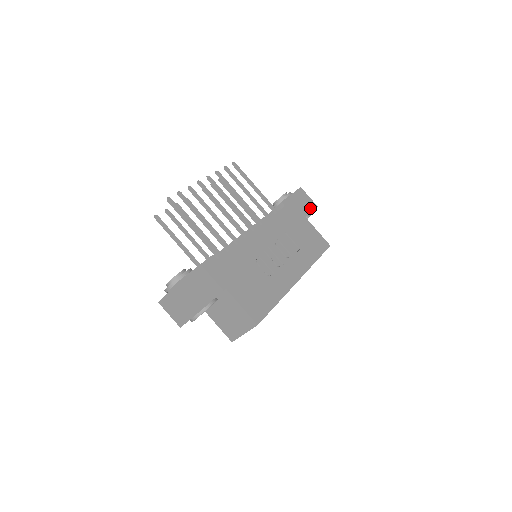
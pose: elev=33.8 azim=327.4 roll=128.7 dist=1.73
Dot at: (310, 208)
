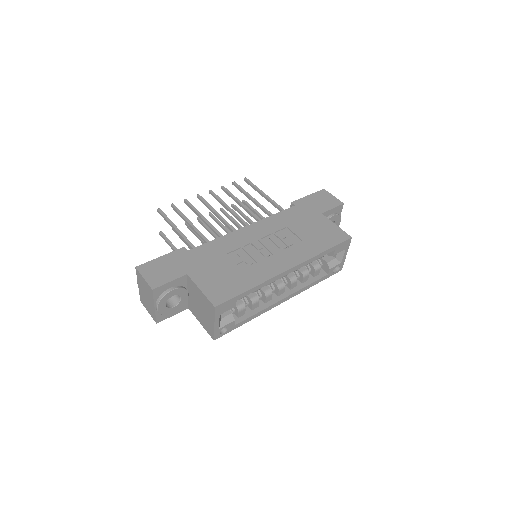
Dot at: (331, 205)
